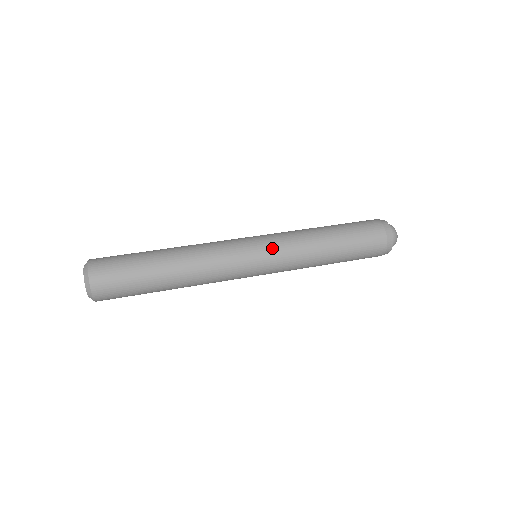
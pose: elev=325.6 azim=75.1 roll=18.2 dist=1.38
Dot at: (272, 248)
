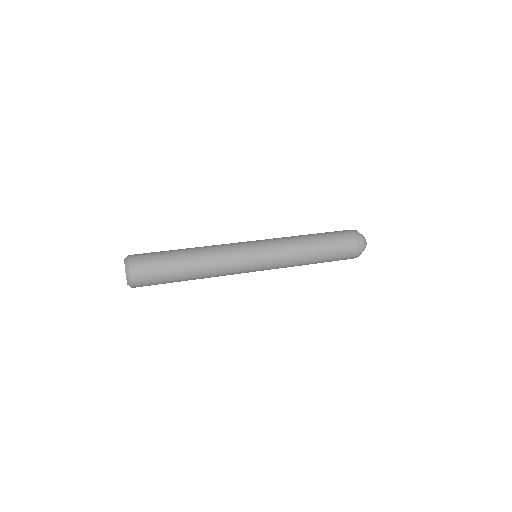
Dot at: (267, 243)
